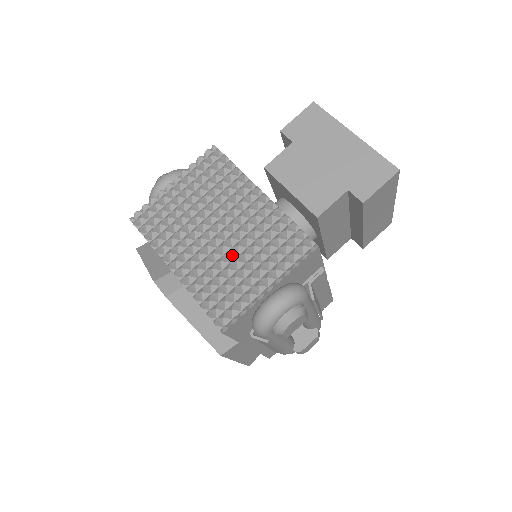
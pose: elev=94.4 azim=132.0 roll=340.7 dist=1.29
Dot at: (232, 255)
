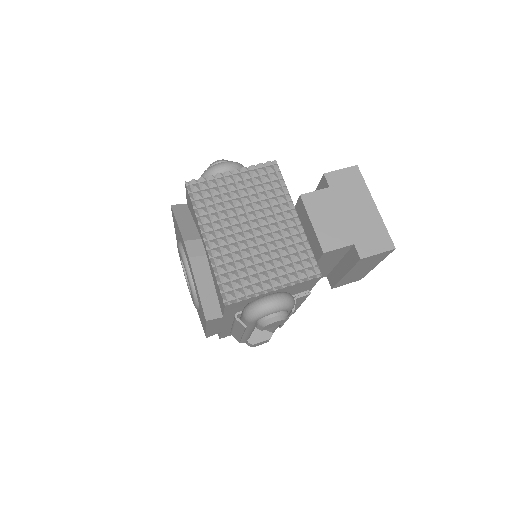
Dot at: (256, 251)
